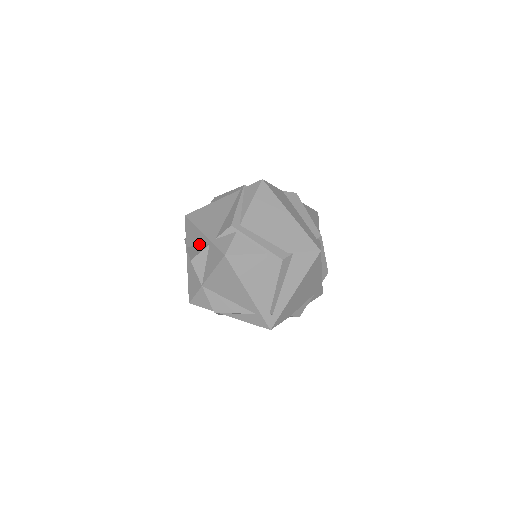
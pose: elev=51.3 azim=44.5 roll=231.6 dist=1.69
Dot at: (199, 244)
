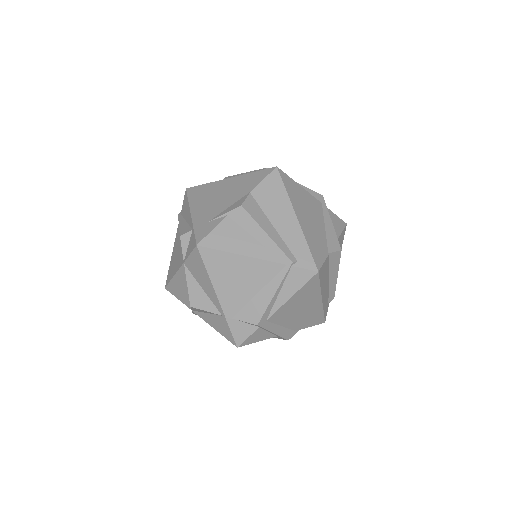
Dot at: (206, 294)
